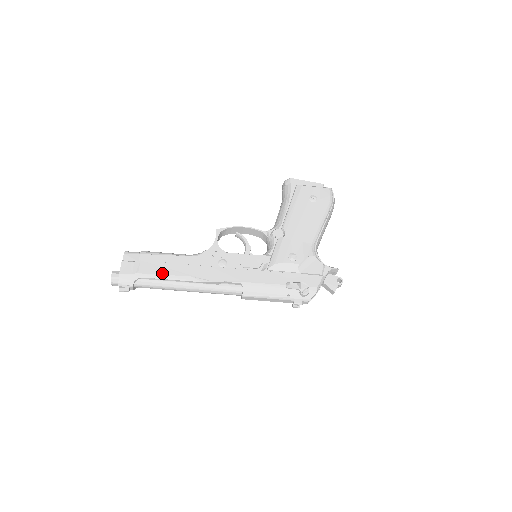
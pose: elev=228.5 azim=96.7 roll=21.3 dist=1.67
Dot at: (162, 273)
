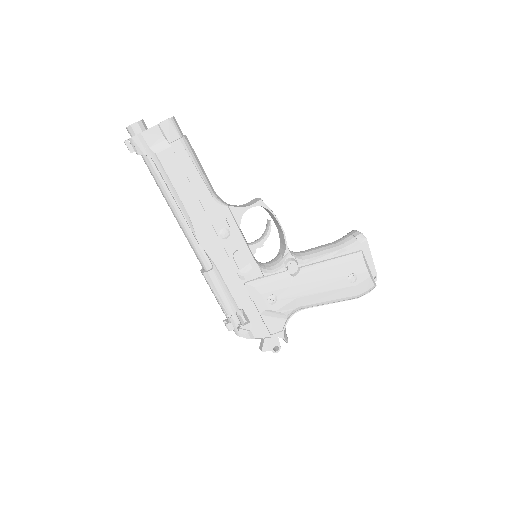
Dot at: (172, 180)
